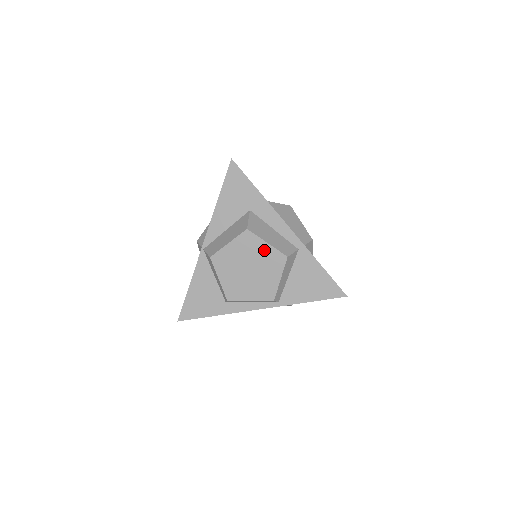
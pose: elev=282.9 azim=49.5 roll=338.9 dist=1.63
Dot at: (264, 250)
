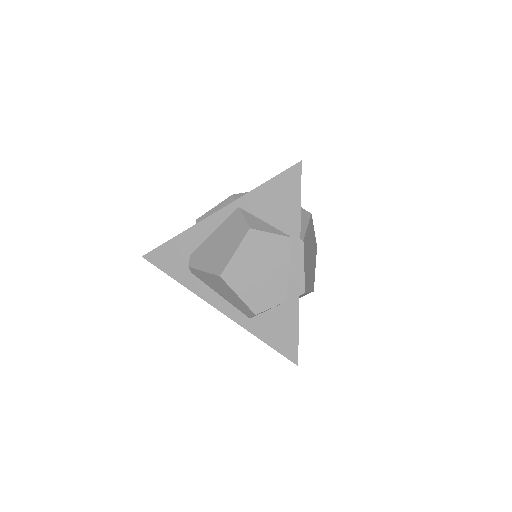
Dot at: occluded
